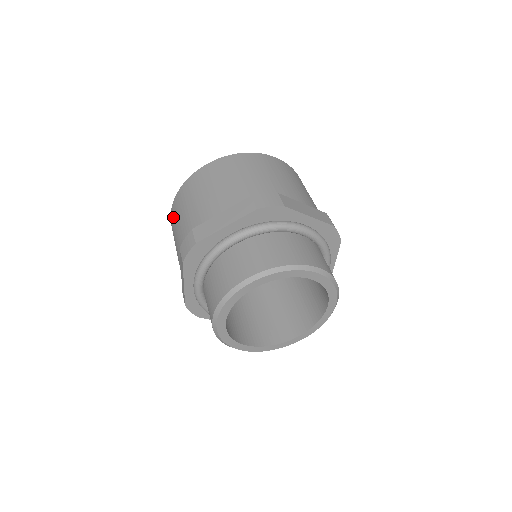
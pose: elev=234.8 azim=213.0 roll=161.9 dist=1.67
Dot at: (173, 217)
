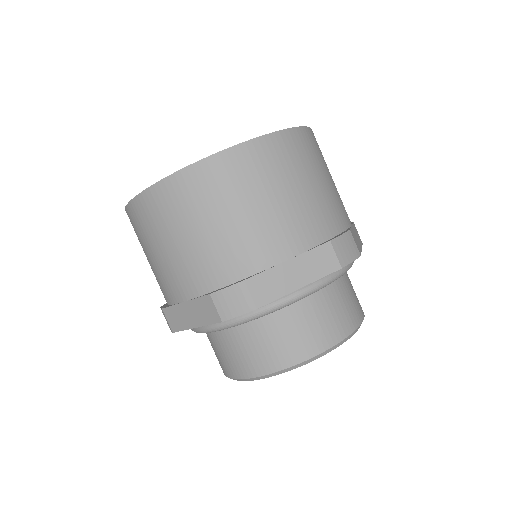
Dot at: occluded
